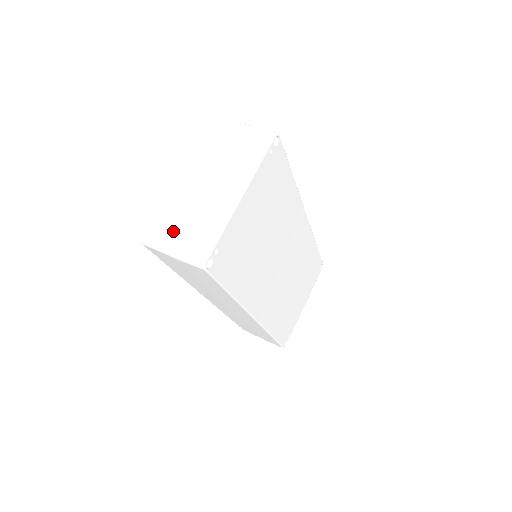
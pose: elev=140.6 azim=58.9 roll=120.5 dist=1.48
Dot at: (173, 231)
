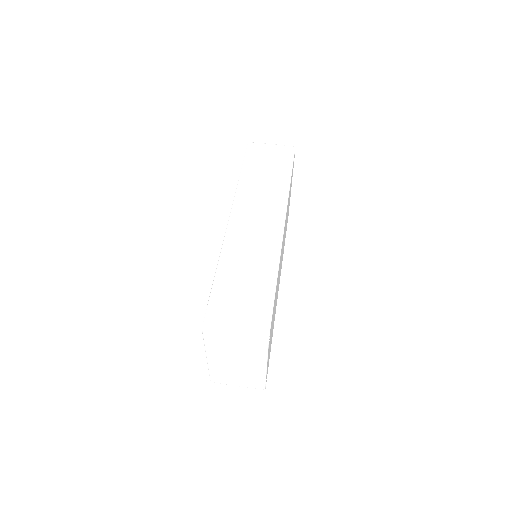
Dot at: (232, 381)
